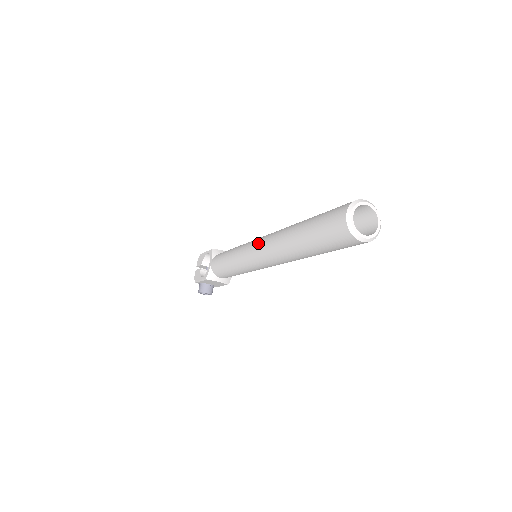
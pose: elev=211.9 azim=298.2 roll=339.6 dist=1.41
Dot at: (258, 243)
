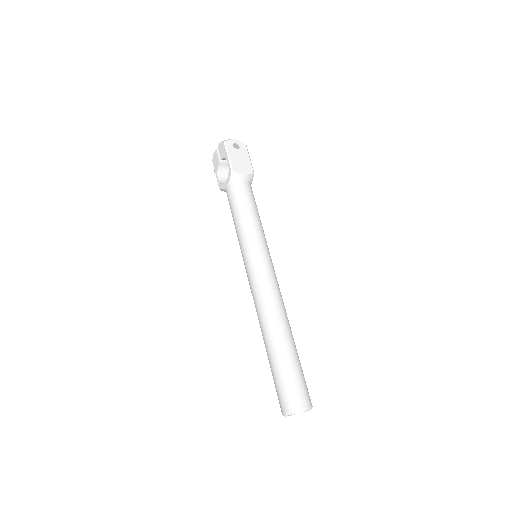
Dot at: (253, 283)
